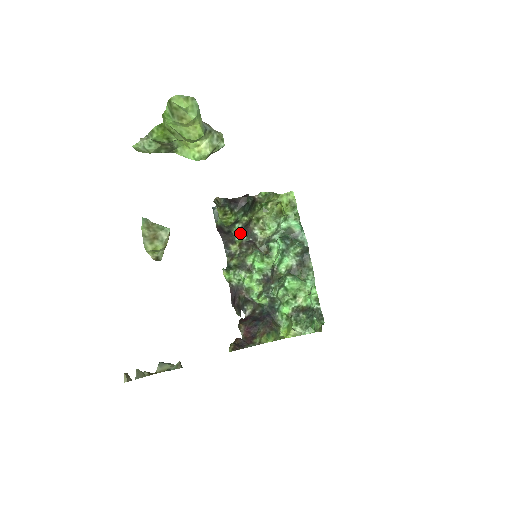
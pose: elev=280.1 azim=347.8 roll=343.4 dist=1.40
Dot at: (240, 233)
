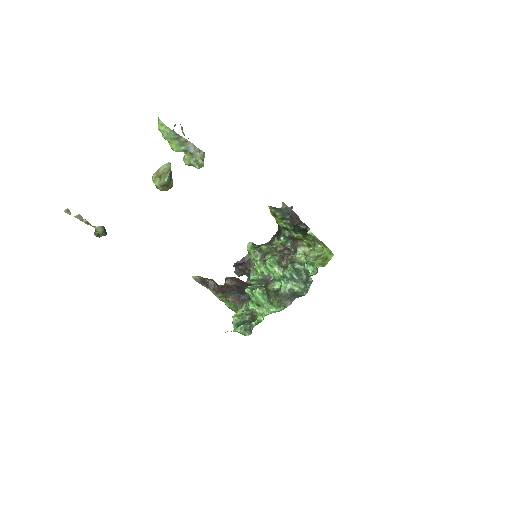
Dot at: (286, 238)
